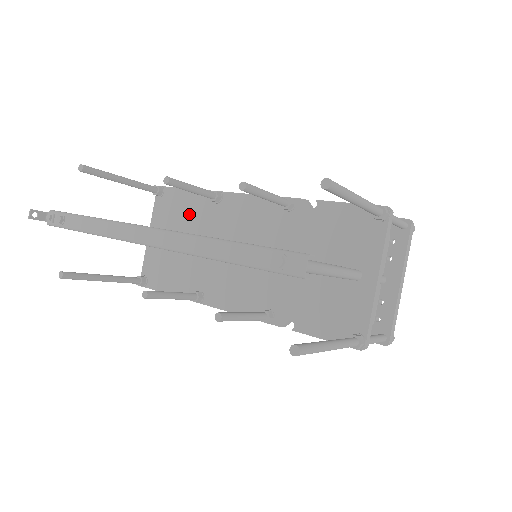
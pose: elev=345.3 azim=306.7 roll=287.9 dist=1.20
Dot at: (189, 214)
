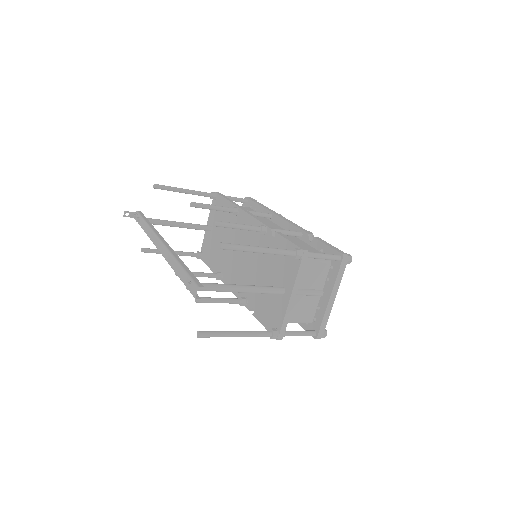
Dot at: (224, 218)
